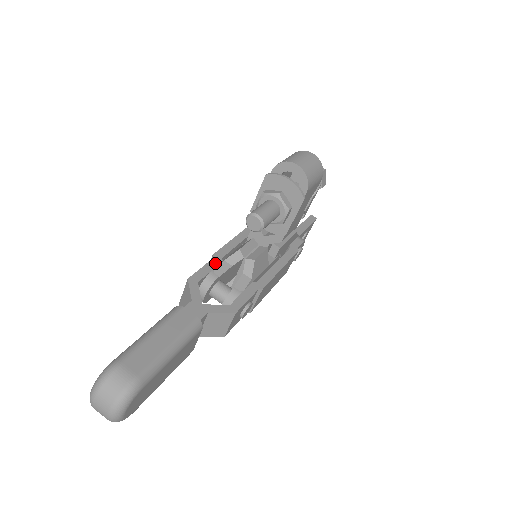
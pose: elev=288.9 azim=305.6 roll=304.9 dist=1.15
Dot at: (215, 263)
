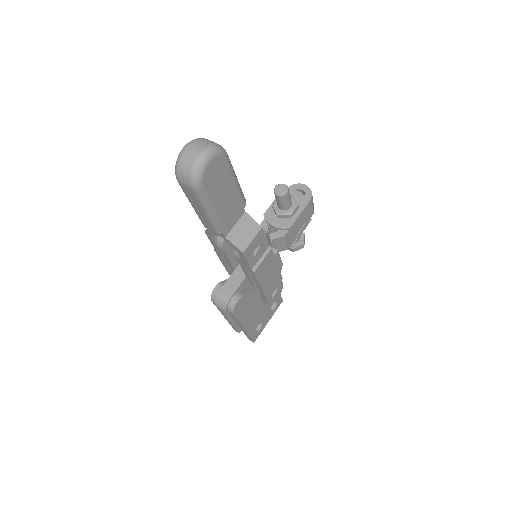
Dot at: occluded
